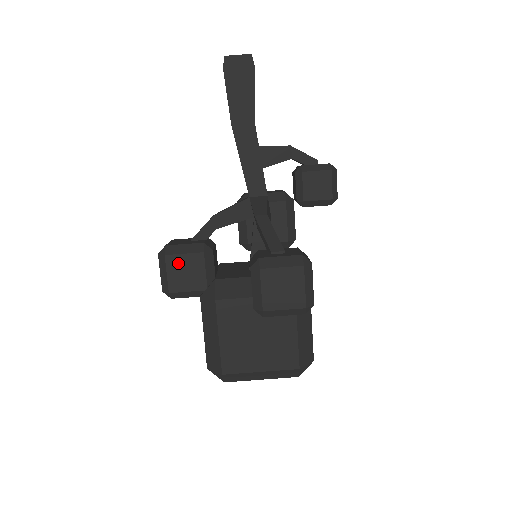
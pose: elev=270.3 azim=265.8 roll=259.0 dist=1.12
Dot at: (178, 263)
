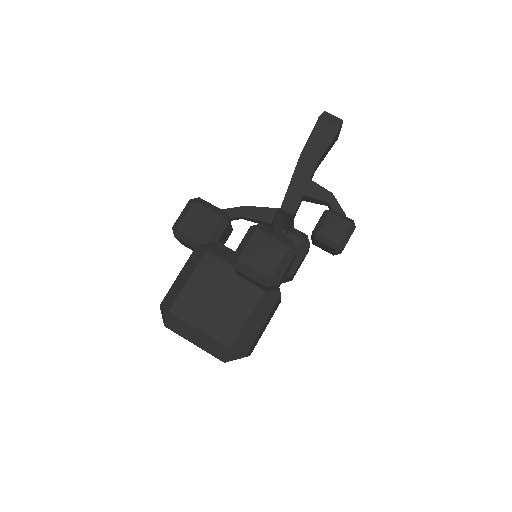
Dot at: (199, 212)
